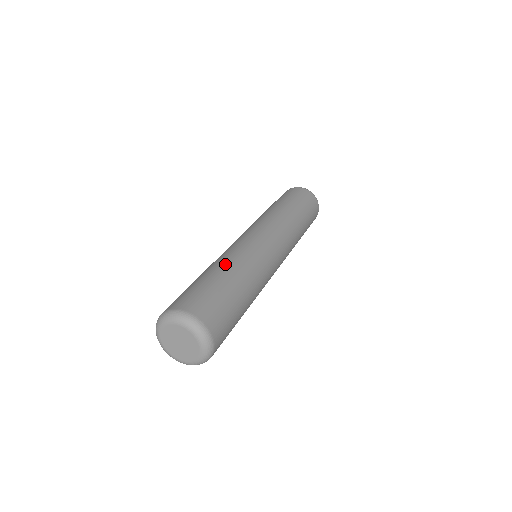
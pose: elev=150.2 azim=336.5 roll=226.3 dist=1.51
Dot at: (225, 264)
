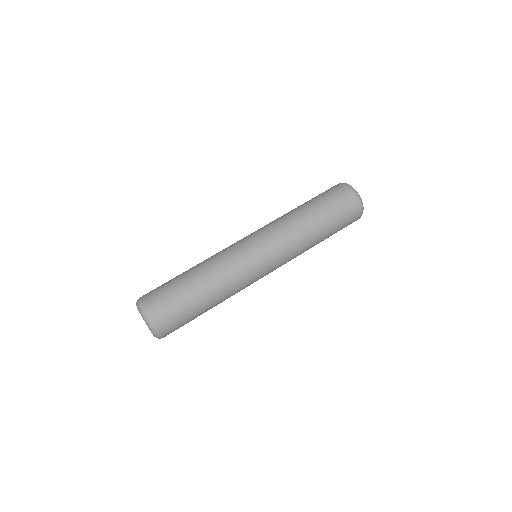
Dot at: (204, 272)
